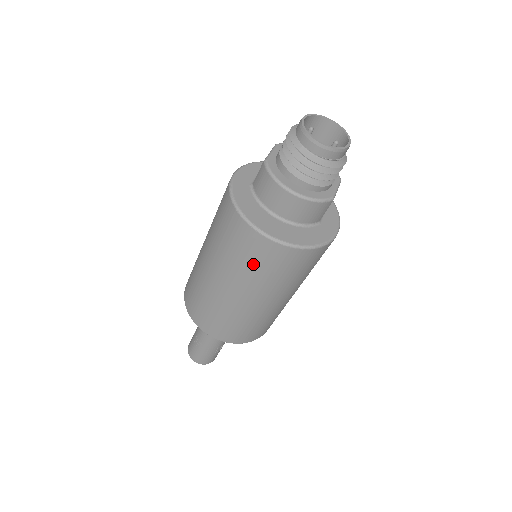
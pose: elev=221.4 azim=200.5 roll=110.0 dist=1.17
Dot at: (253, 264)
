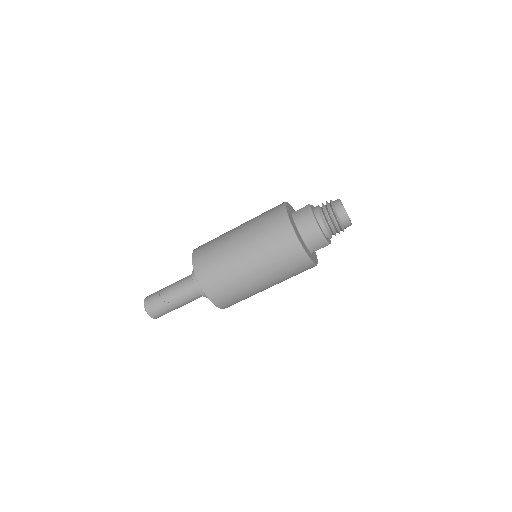
Dot at: (274, 246)
